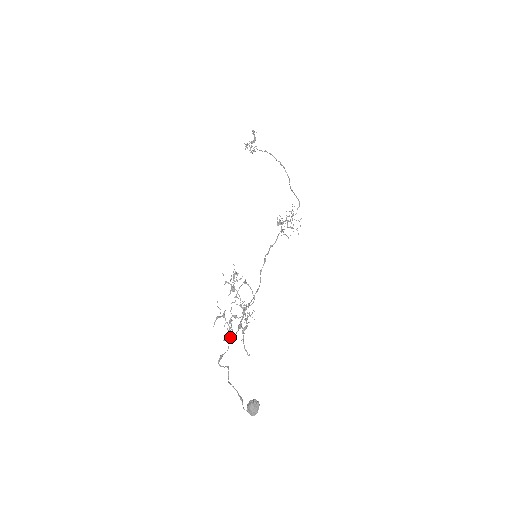
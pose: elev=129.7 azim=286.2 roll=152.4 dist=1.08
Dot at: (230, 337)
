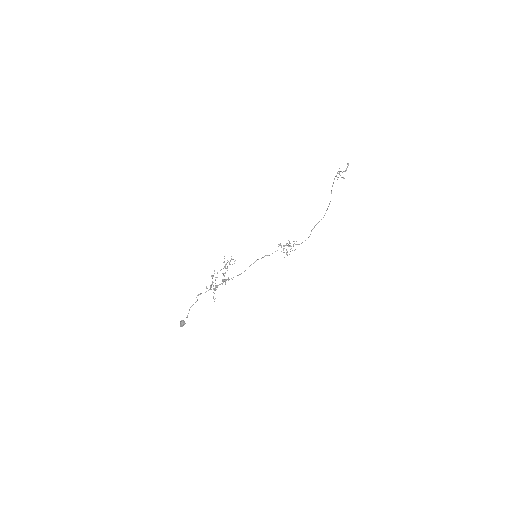
Dot at: (210, 288)
